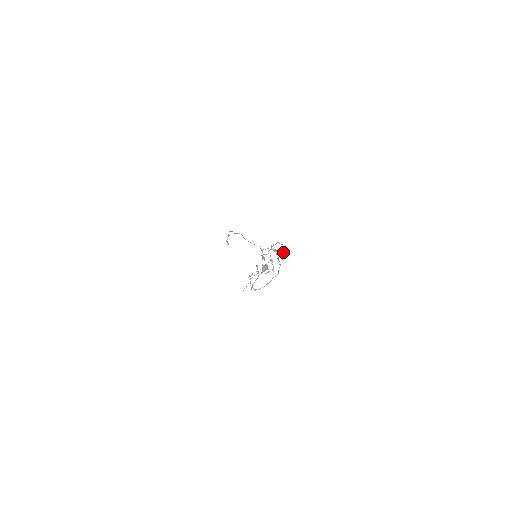
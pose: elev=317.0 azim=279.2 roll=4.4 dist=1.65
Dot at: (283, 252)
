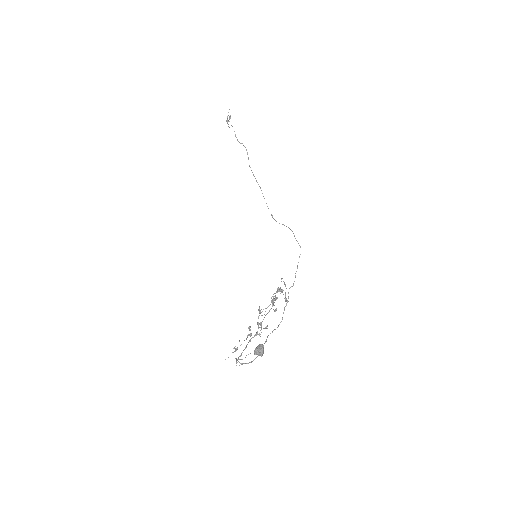
Dot at: (297, 265)
